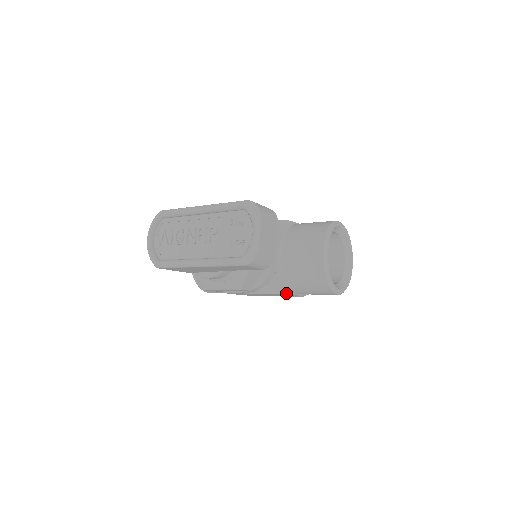
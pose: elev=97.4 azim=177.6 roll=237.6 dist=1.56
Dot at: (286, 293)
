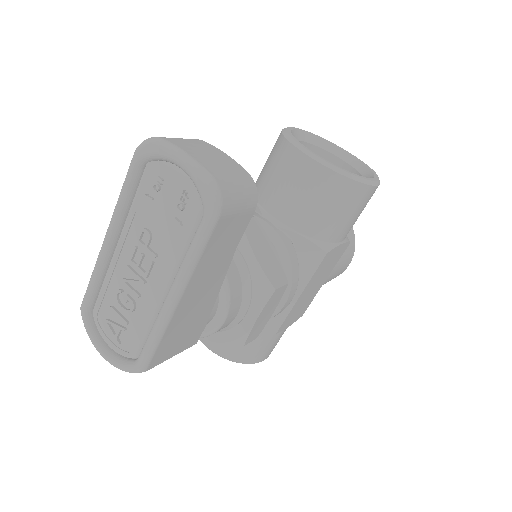
Dot at: (328, 250)
